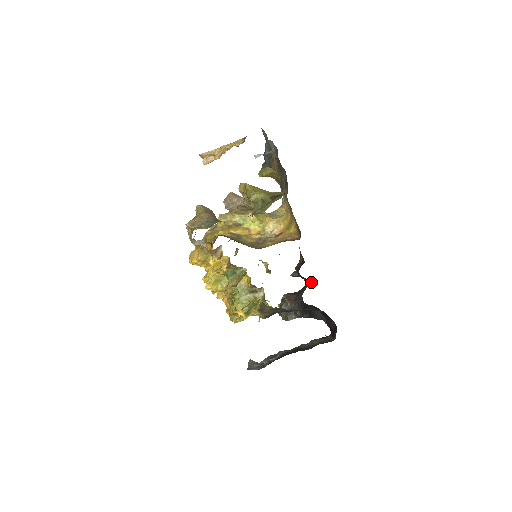
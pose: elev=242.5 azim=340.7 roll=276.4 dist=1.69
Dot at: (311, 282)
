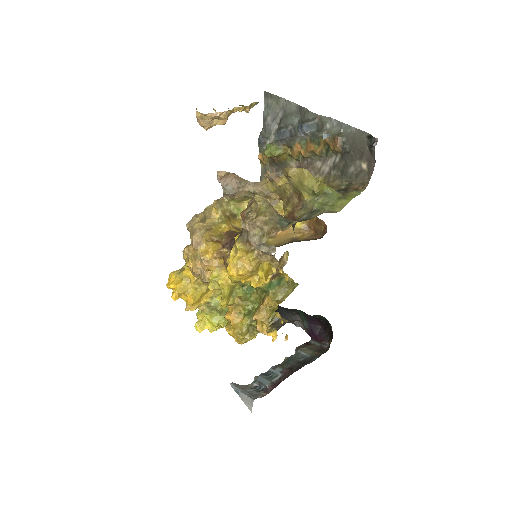
Dot at: occluded
